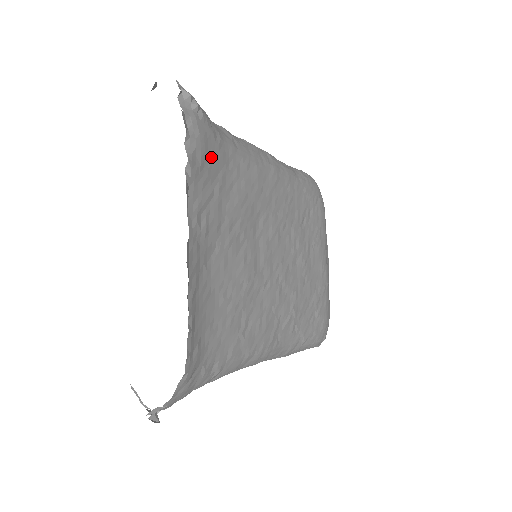
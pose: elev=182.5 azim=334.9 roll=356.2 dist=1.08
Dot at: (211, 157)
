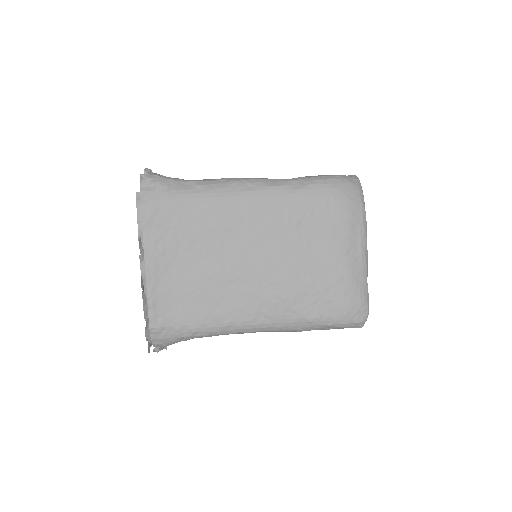
Dot at: (163, 209)
